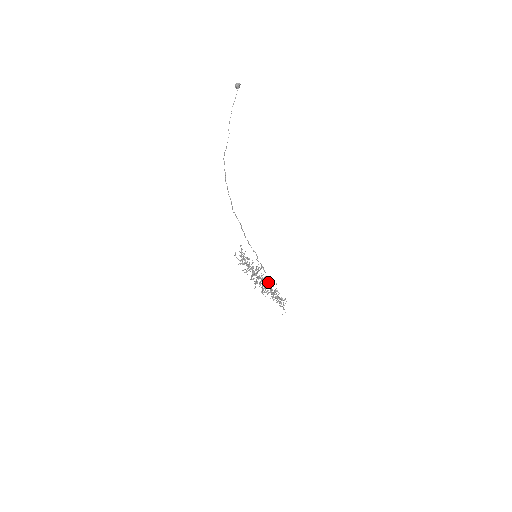
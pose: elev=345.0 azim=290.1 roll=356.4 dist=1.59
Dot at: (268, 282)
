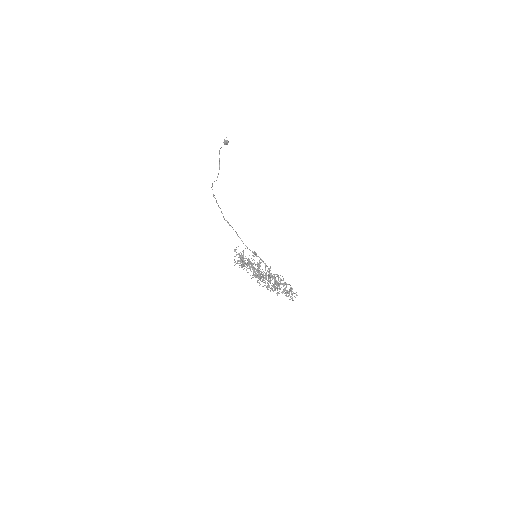
Dot at: (269, 270)
